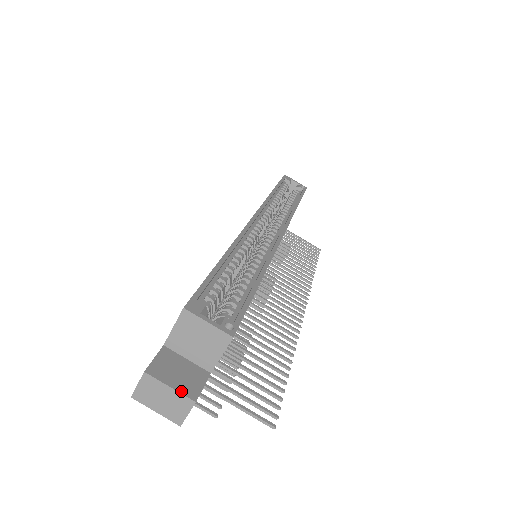
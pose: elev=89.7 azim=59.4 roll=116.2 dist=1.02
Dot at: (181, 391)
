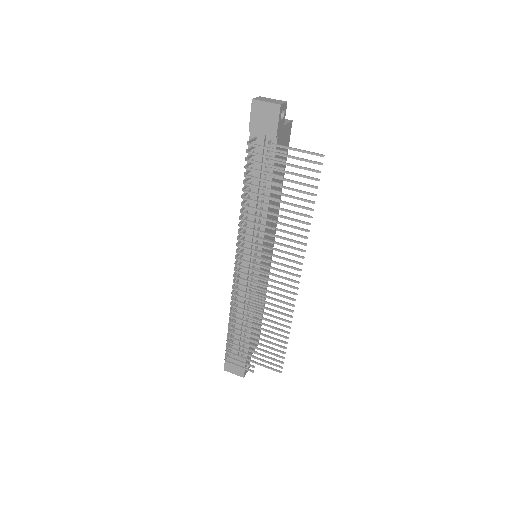
Dot at: (279, 101)
